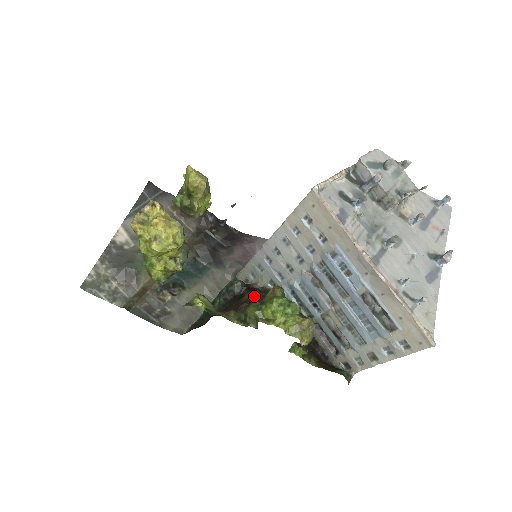
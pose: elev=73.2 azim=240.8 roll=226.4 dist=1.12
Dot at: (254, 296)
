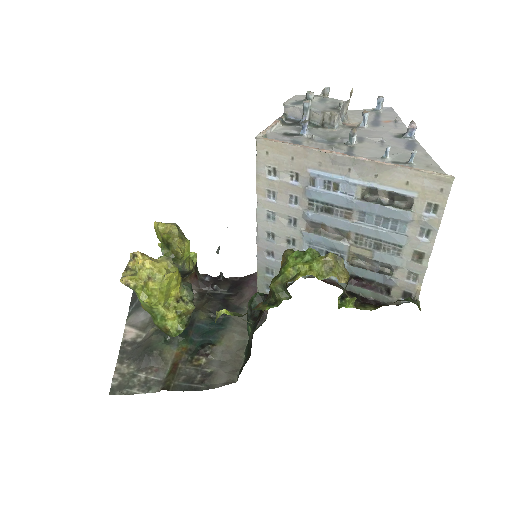
Dot at: occluded
